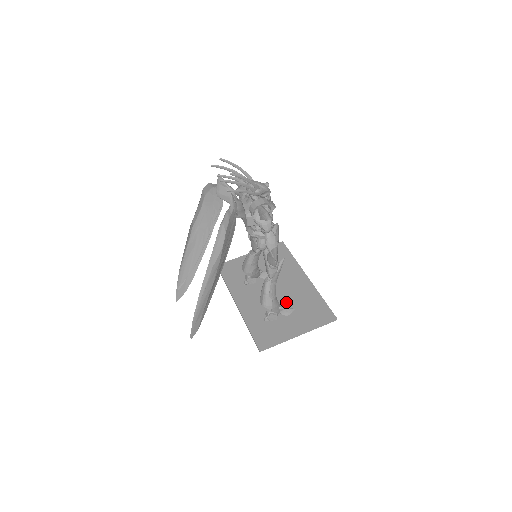
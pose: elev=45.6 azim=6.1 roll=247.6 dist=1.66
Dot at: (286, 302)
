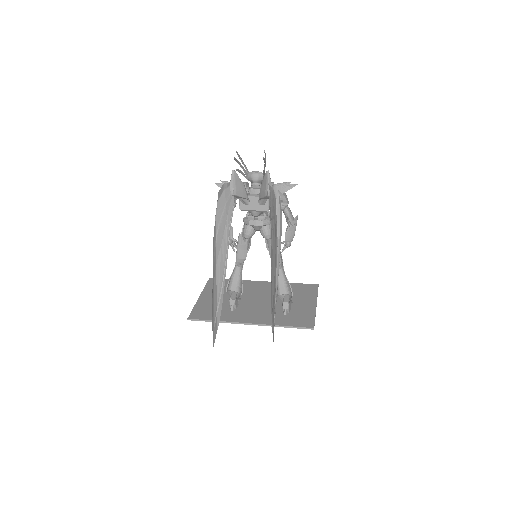
Dot at: (277, 299)
